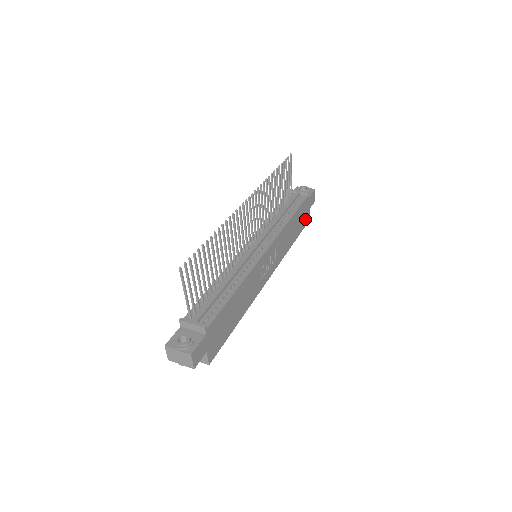
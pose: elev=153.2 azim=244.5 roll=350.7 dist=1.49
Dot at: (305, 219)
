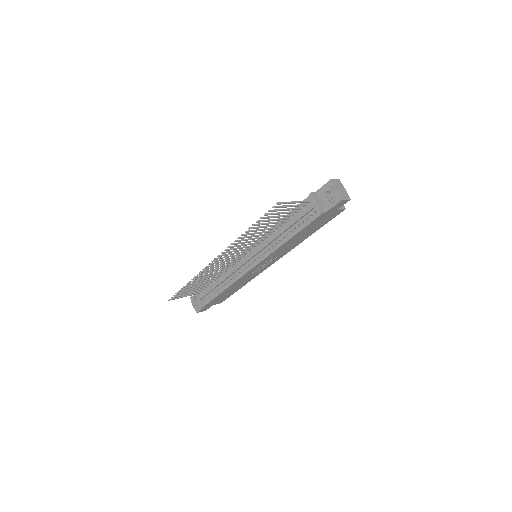
Dot at: (330, 217)
